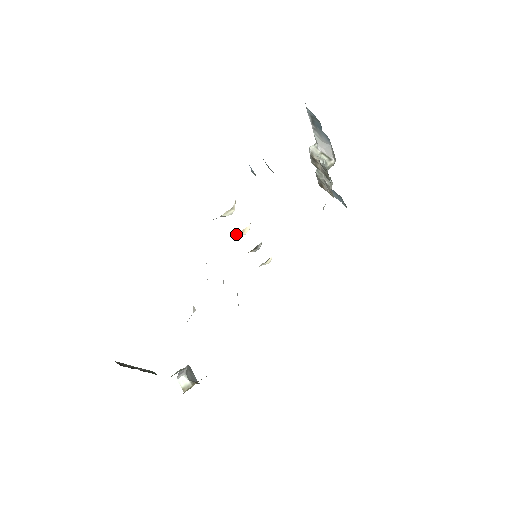
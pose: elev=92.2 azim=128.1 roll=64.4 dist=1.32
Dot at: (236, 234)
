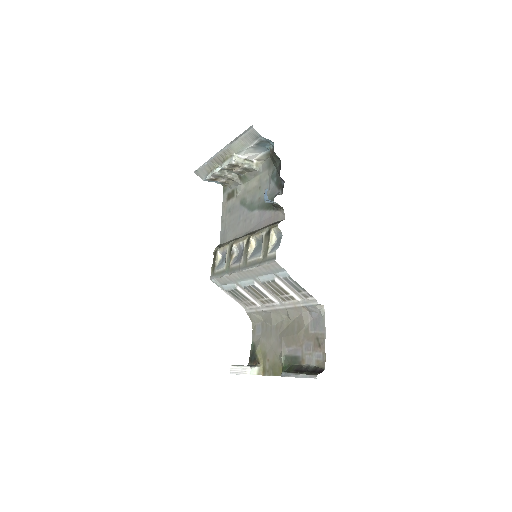
Dot at: (249, 252)
